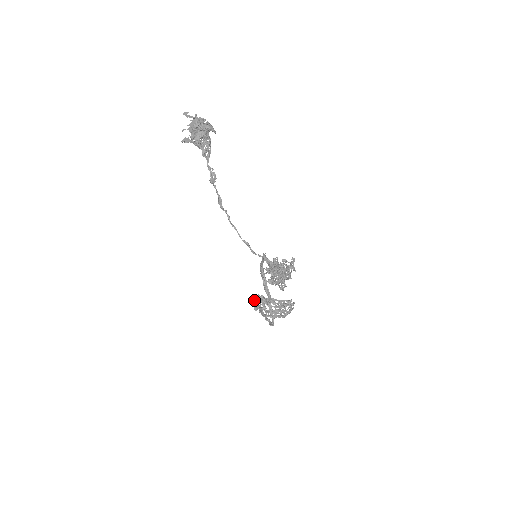
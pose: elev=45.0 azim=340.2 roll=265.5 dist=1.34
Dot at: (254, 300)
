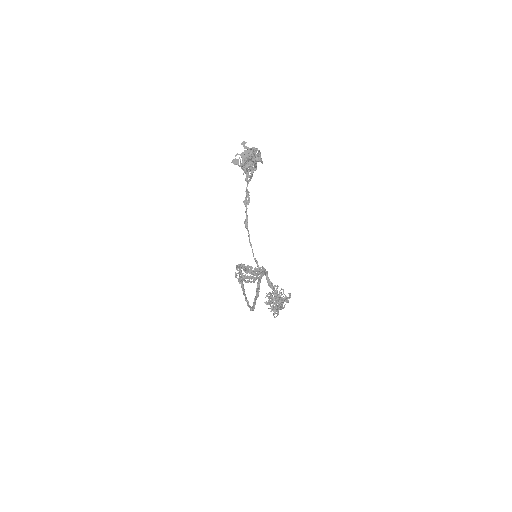
Dot at: (238, 270)
